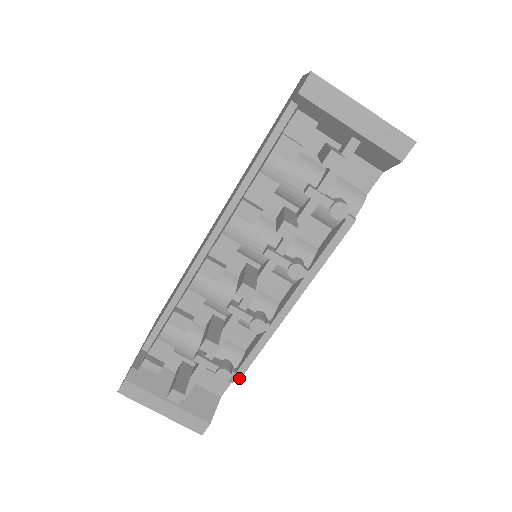
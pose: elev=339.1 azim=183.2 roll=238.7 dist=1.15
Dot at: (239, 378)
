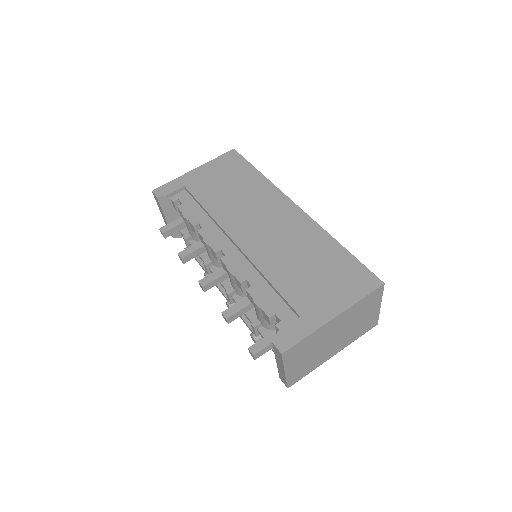
Dot at: occluded
